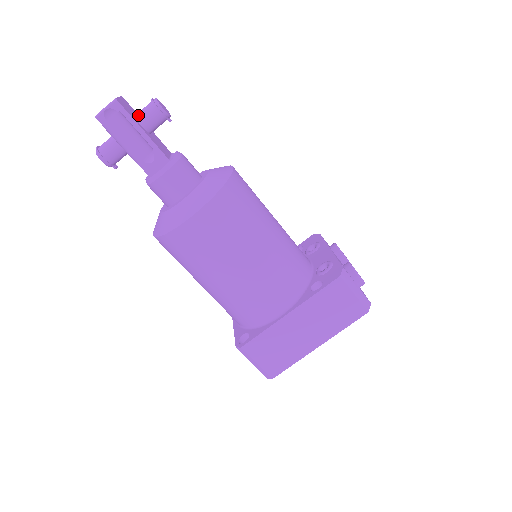
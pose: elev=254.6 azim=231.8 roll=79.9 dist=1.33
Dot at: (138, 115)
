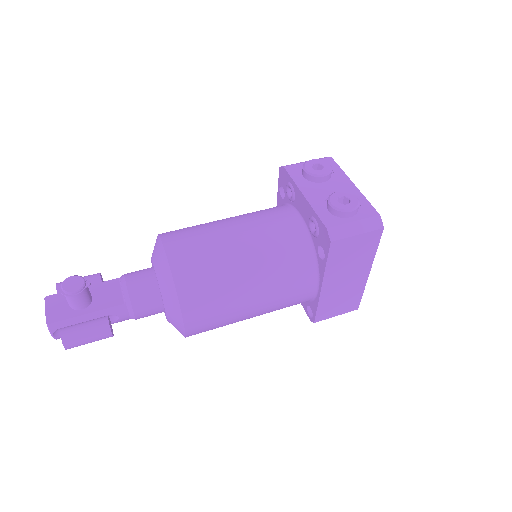
Dot at: (70, 306)
